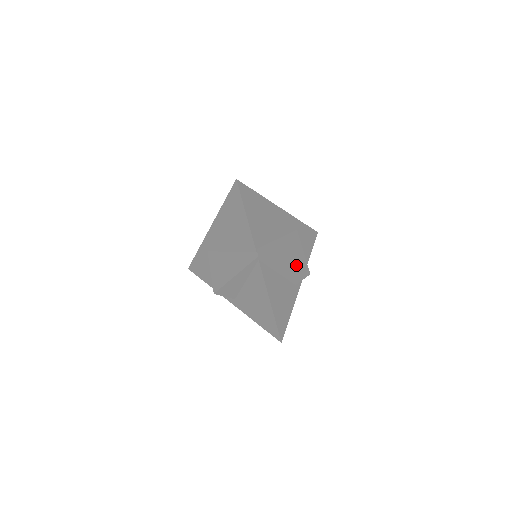
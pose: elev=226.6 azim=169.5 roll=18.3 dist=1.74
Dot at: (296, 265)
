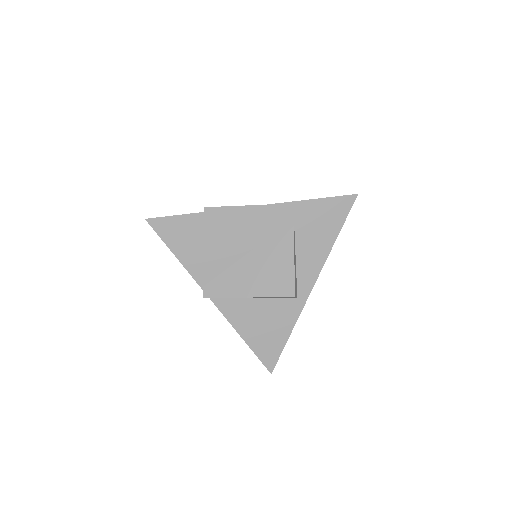
Dot at: (269, 290)
